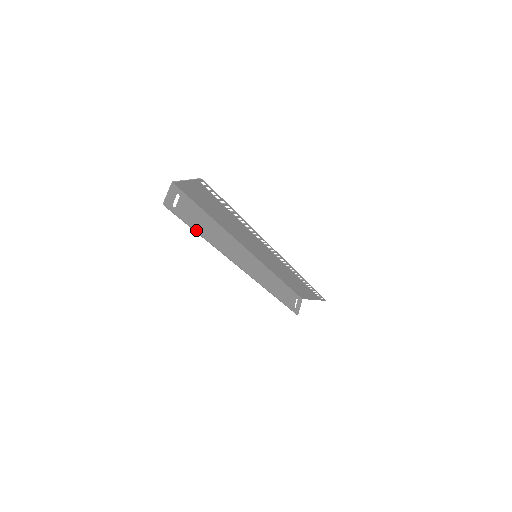
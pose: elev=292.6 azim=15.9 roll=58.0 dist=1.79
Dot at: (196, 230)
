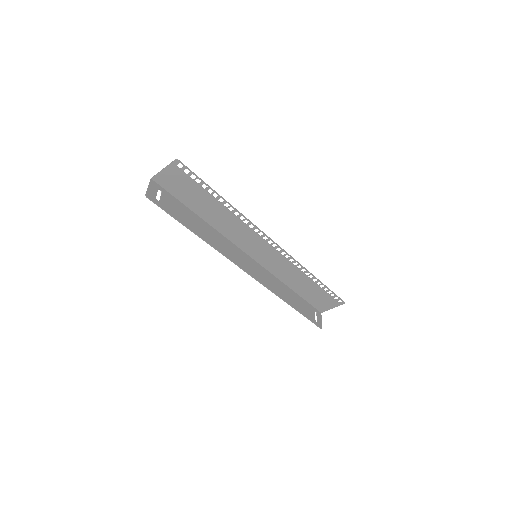
Dot at: (186, 225)
